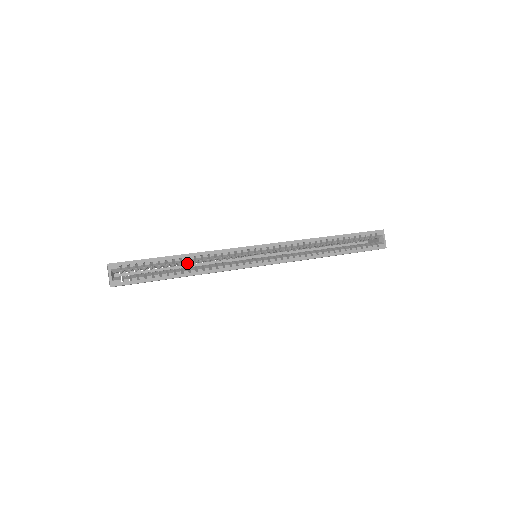
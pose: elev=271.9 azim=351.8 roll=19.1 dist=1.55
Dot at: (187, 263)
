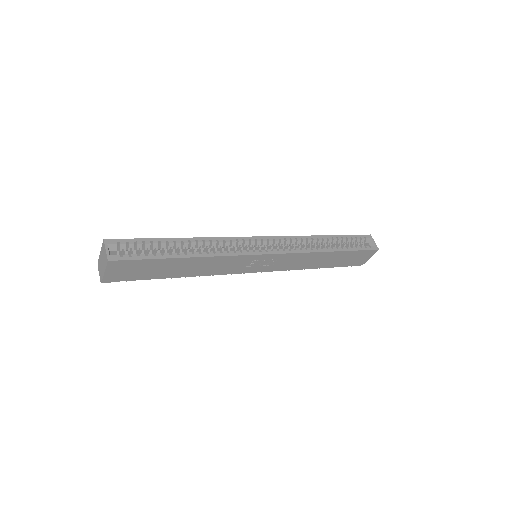
Dot at: (188, 250)
